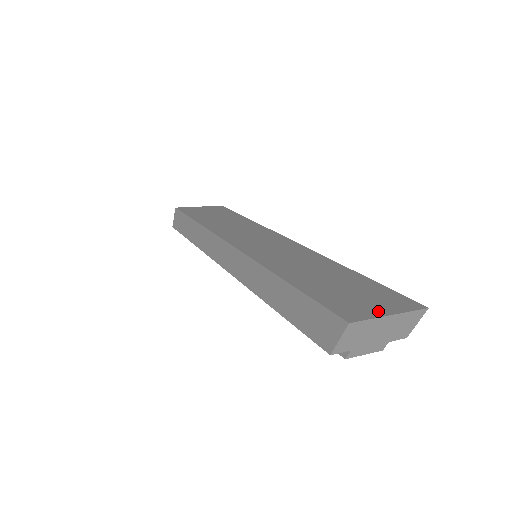
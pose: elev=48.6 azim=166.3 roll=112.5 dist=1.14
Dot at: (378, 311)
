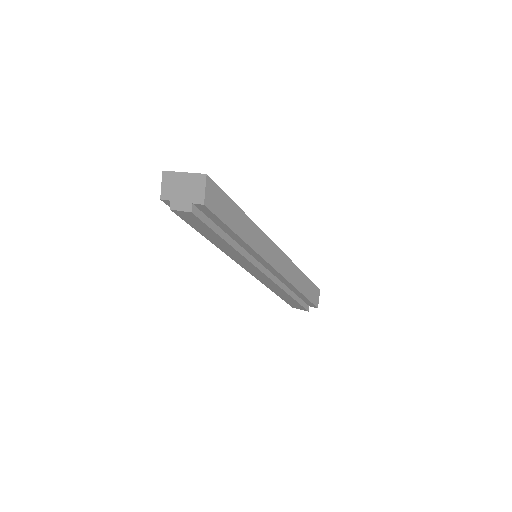
Dot at: occluded
